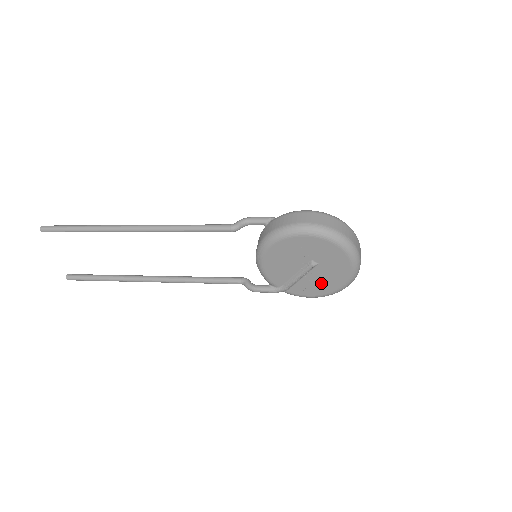
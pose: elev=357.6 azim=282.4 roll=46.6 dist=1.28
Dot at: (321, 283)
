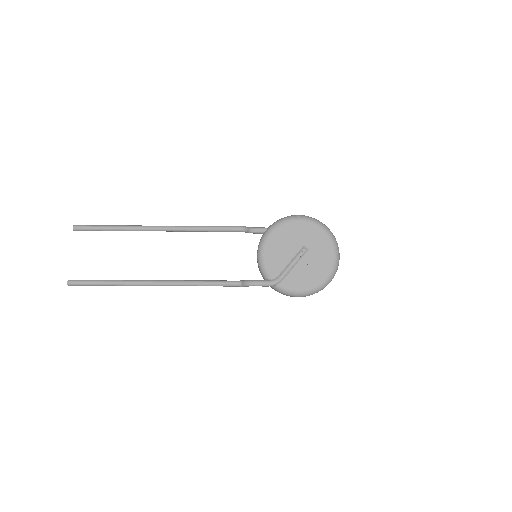
Dot at: (310, 273)
